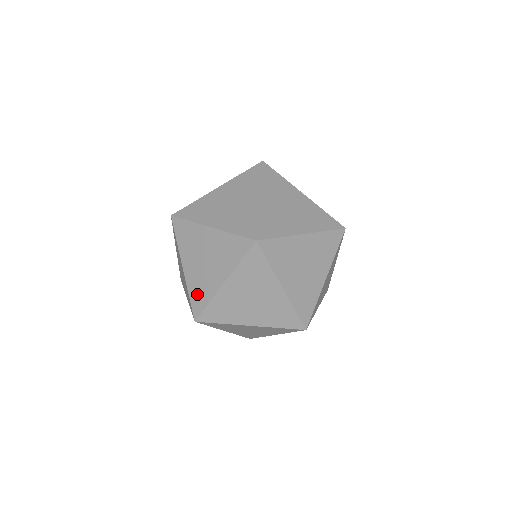
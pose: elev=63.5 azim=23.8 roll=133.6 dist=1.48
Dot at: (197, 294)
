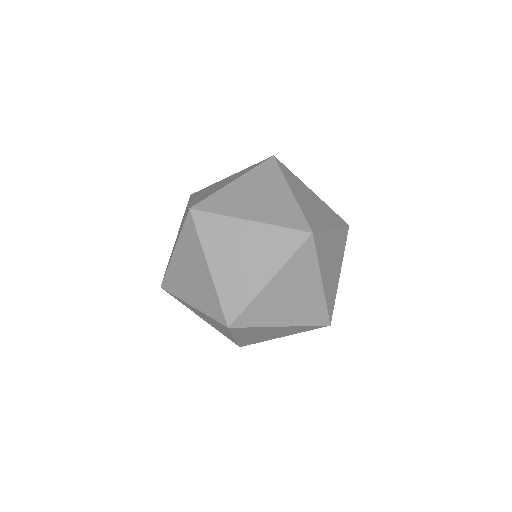
Dot at: (231, 296)
